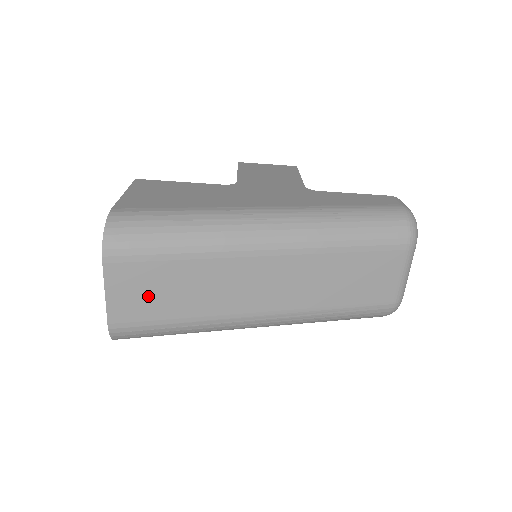
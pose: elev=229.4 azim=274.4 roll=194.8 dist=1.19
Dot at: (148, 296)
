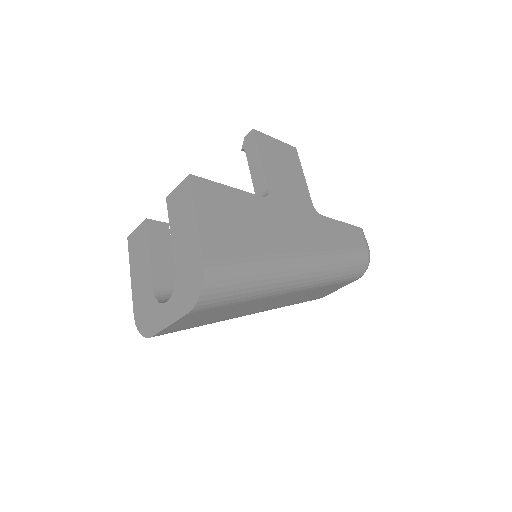
Dot at: (197, 320)
